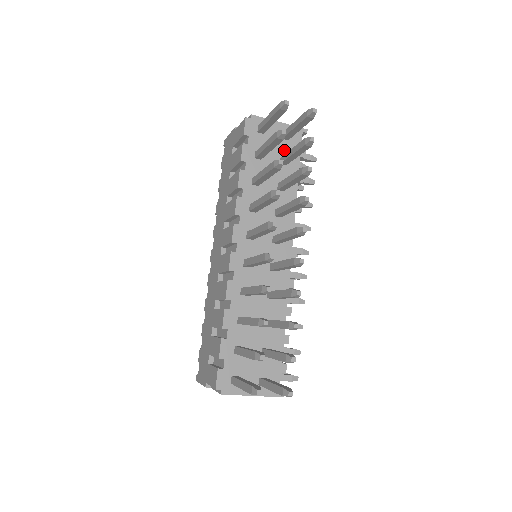
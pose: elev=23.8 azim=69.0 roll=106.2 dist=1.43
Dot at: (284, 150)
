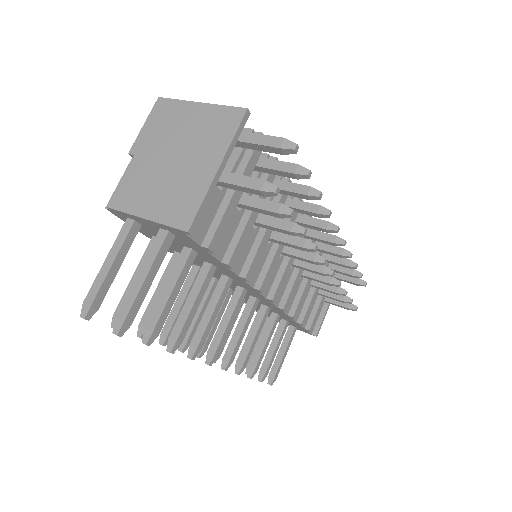
Dot at: (181, 242)
